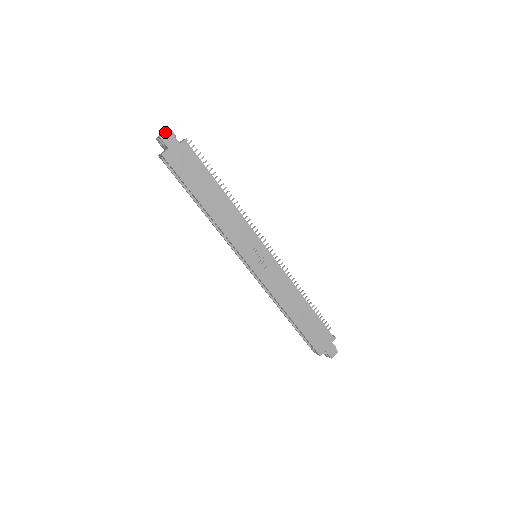
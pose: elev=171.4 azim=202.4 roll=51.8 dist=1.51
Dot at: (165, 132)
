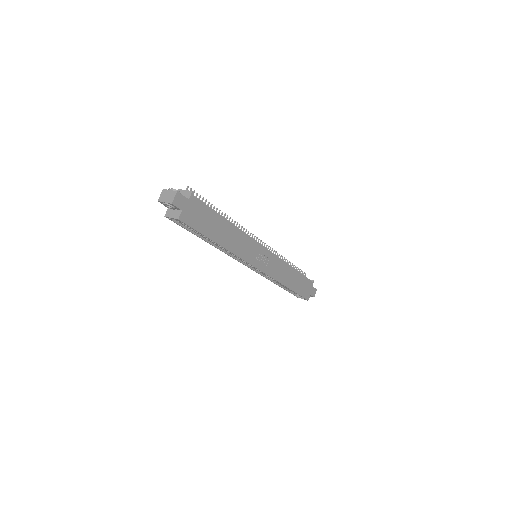
Dot at: (175, 196)
